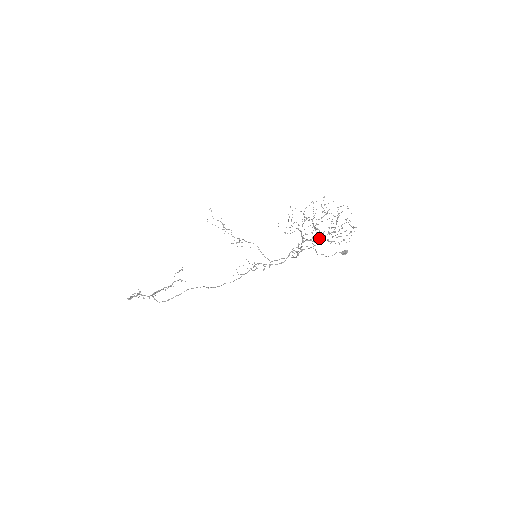
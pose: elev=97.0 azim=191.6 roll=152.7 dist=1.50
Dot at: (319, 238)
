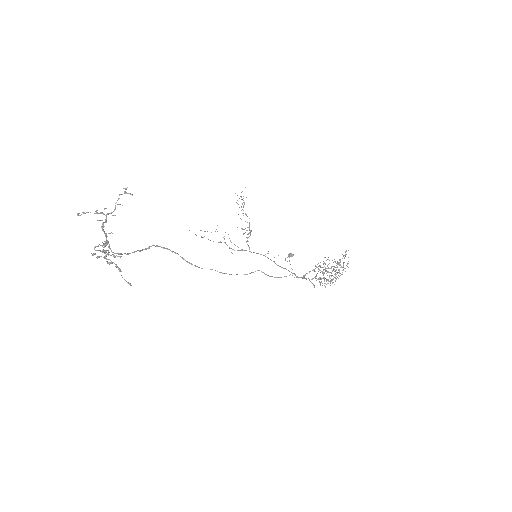
Dot at: occluded
